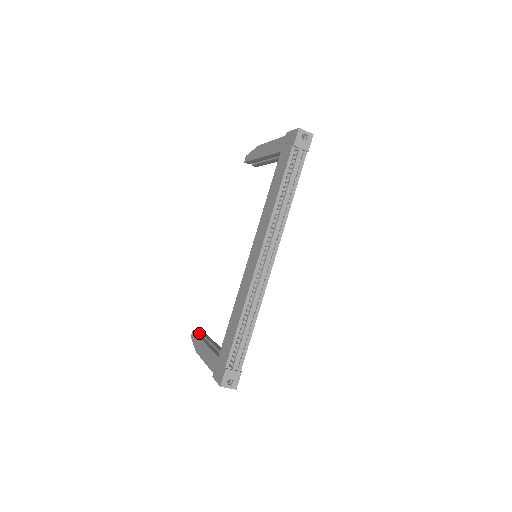
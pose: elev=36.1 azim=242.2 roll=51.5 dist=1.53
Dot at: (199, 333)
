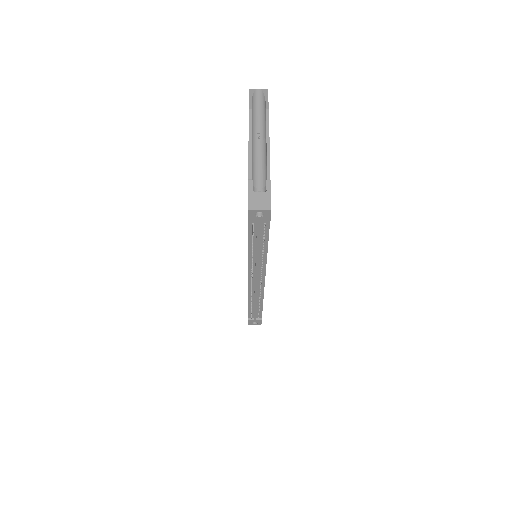
Dot at: occluded
